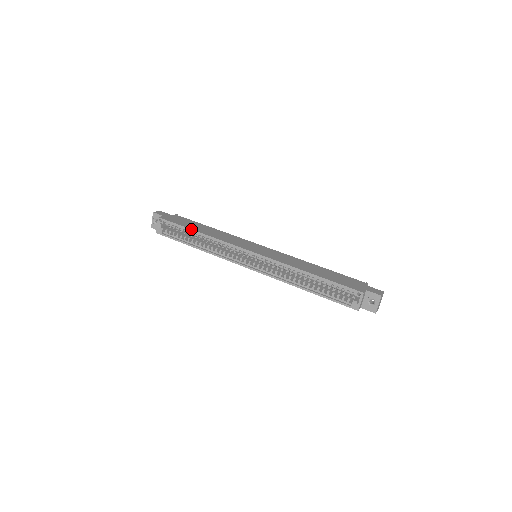
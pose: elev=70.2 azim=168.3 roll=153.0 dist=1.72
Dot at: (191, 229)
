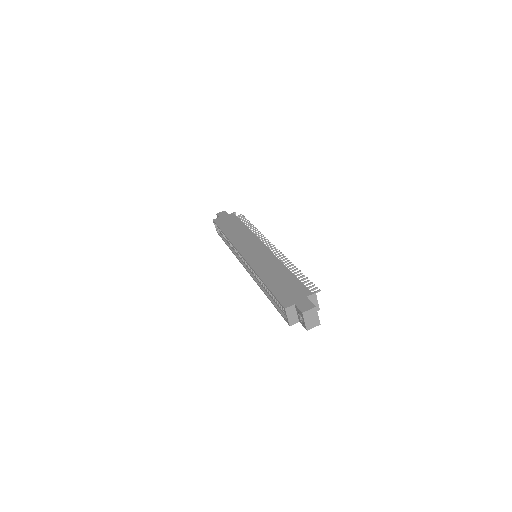
Dot at: (222, 231)
